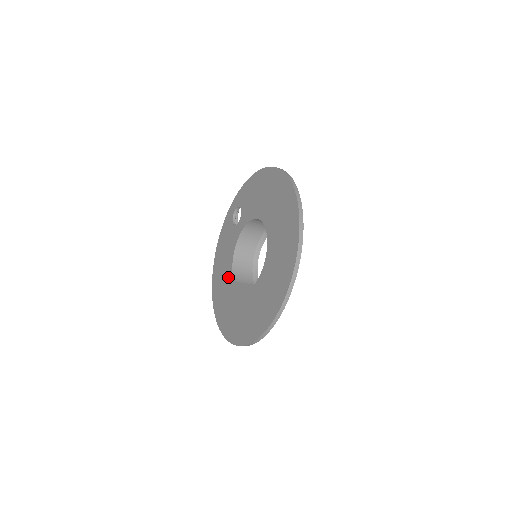
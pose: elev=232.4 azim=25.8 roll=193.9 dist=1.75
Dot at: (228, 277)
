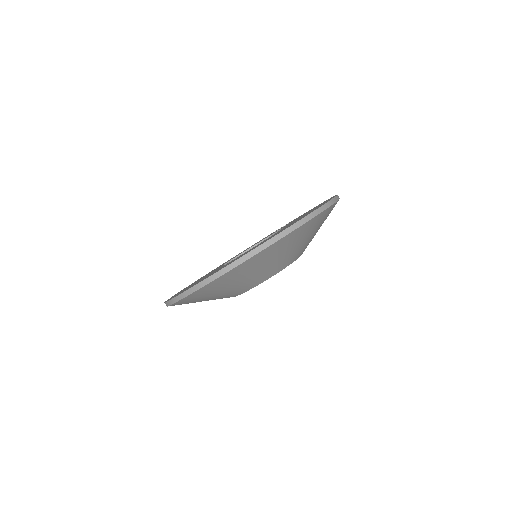
Dot at: (226, 262)
